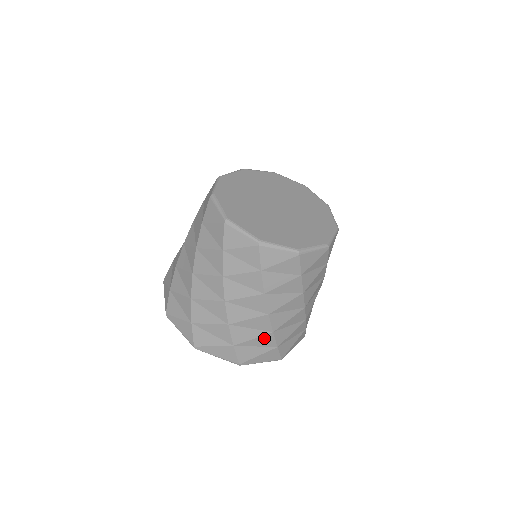
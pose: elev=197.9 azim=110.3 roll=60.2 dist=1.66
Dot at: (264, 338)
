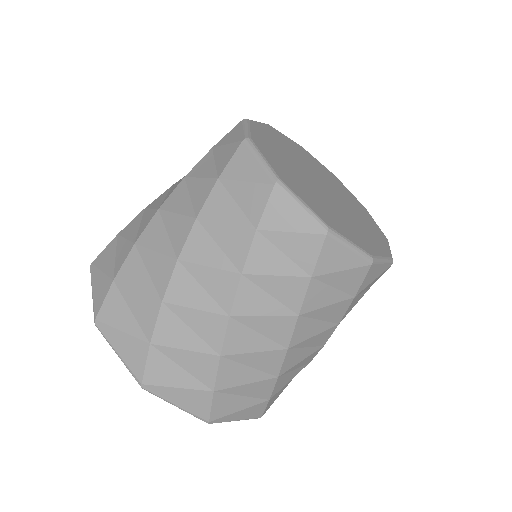
Dot at: occluded
